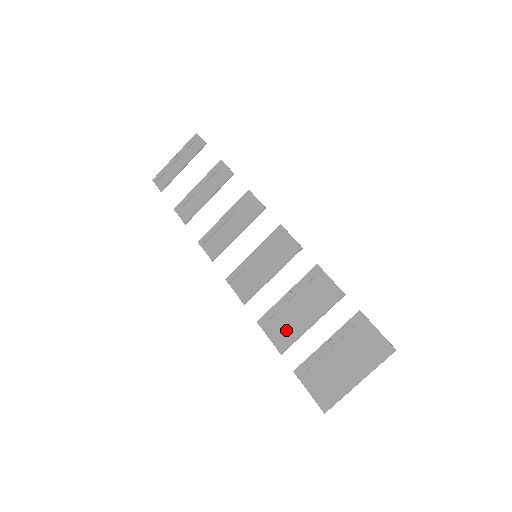
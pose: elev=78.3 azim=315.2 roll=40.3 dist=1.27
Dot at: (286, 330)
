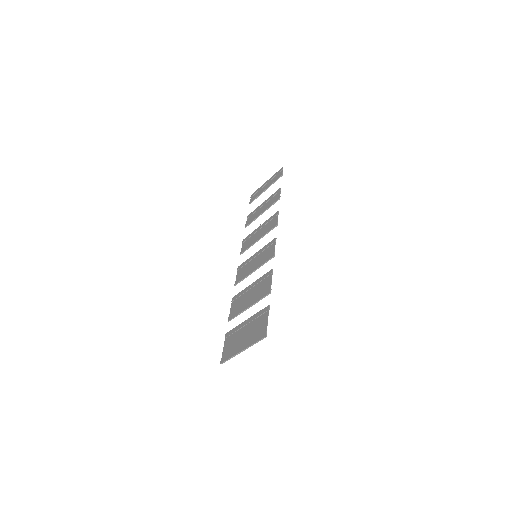
Dot at: (238, 307)
